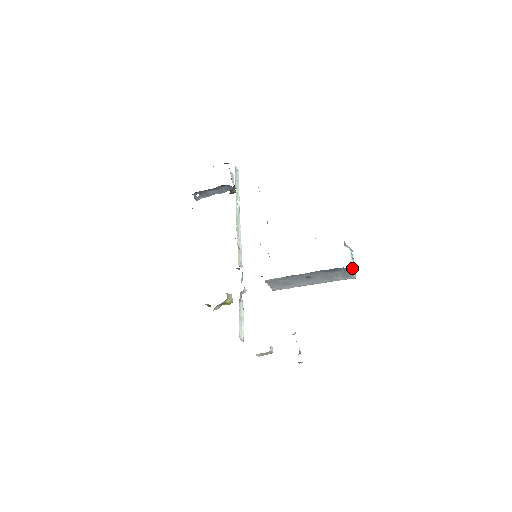
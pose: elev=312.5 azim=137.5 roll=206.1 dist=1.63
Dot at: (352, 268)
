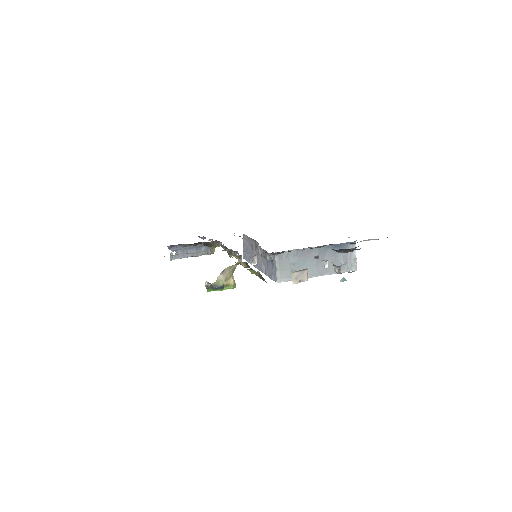
Dot at: occluded
